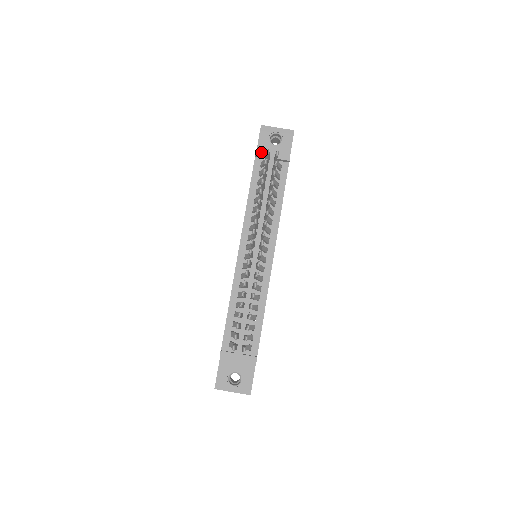
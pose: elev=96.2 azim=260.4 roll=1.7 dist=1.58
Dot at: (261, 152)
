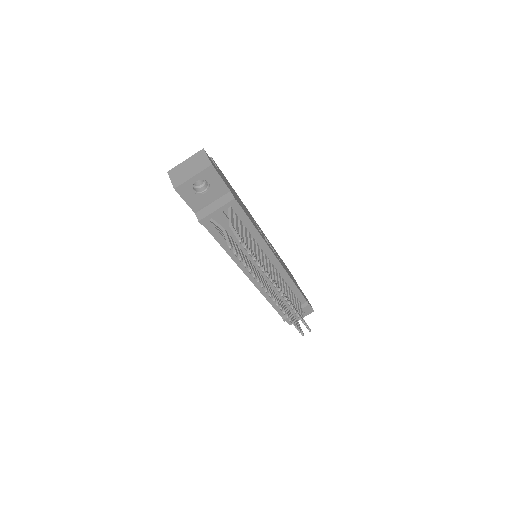
Dot at: (204, 218)
